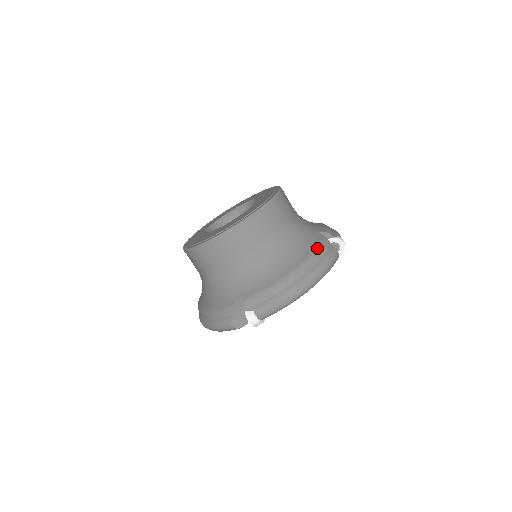
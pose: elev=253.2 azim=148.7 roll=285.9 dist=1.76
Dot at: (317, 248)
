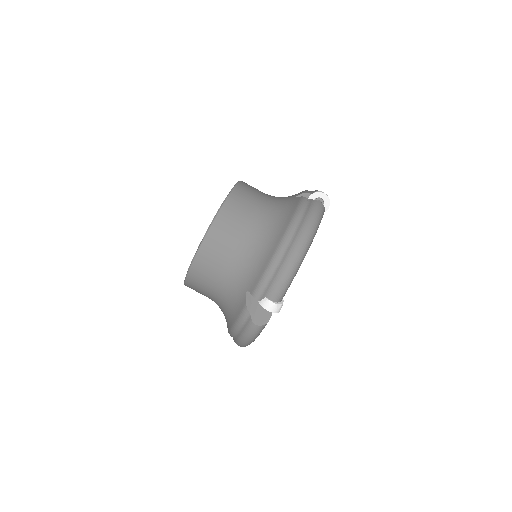
Dot at: (296, 208)
